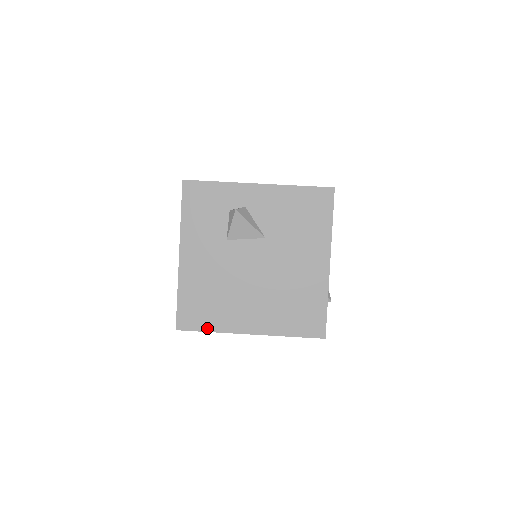
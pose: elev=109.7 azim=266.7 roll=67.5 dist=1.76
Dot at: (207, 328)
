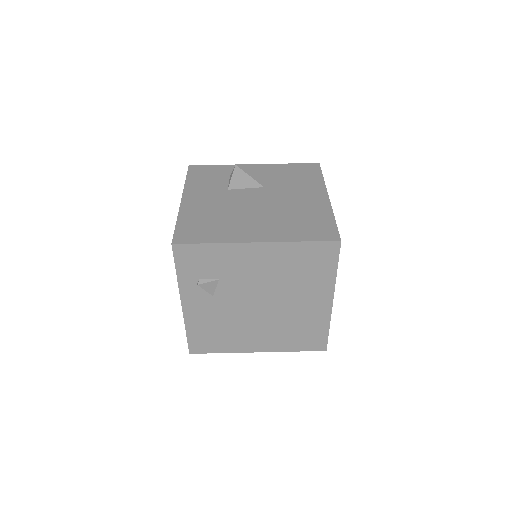
Dot at: (207, 241)
